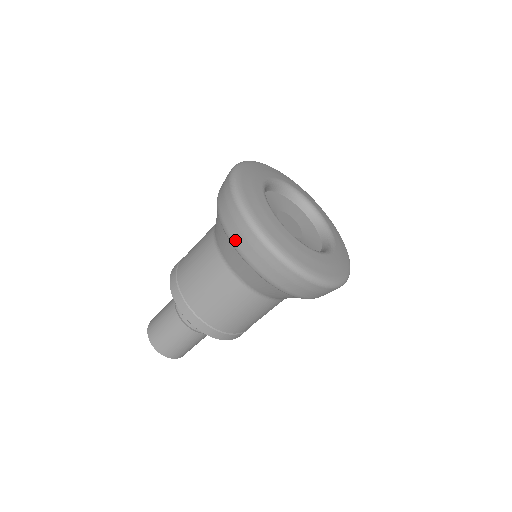
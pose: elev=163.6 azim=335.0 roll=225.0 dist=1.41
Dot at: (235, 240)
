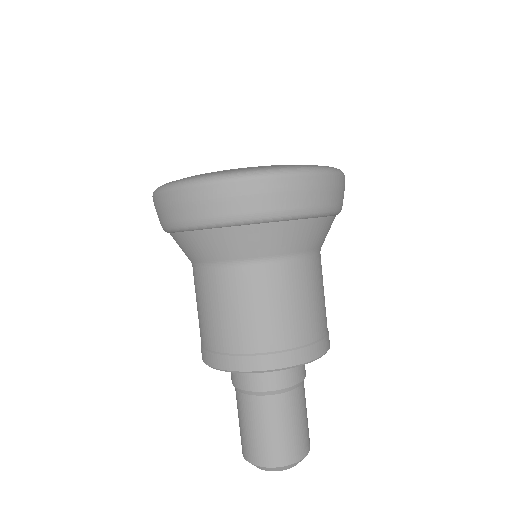
Dot at: (163, 222)
